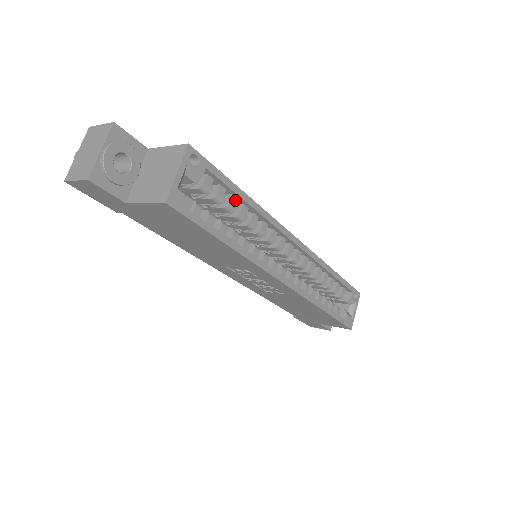
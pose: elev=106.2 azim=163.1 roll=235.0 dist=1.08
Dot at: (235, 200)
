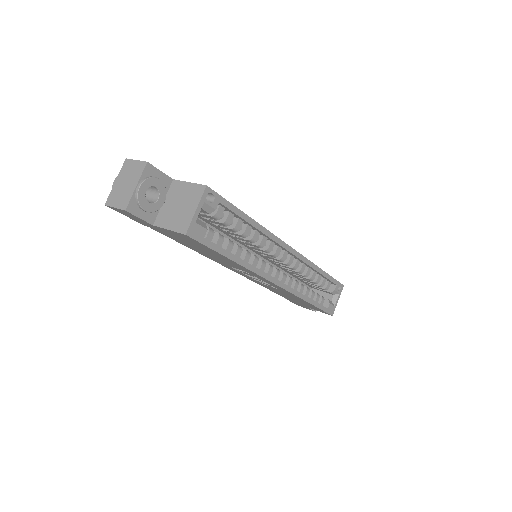
Dot at: (241, 222)
